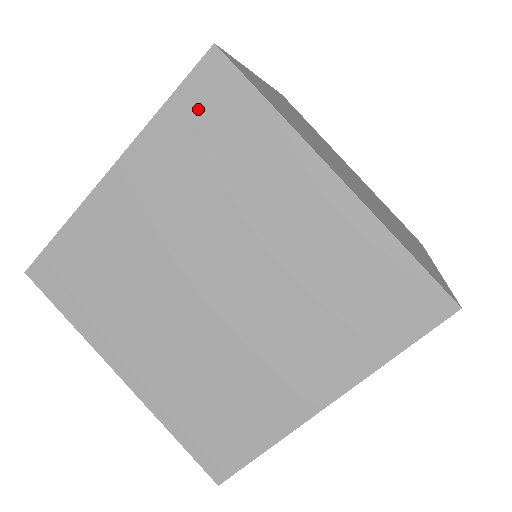
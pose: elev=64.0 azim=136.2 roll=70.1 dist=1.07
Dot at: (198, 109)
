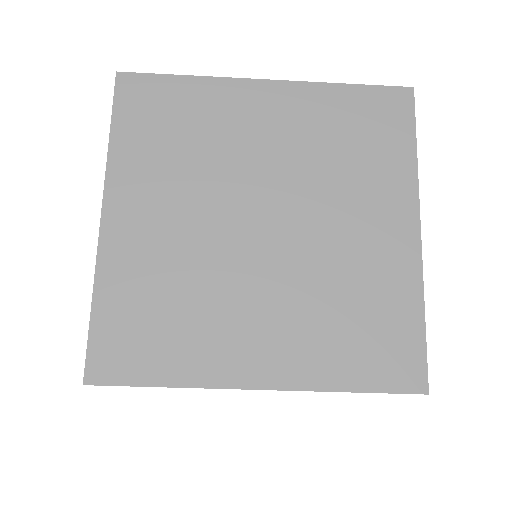
Dot at: occluded
